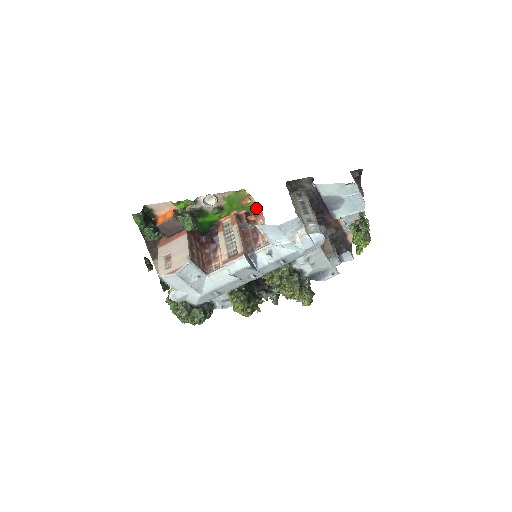
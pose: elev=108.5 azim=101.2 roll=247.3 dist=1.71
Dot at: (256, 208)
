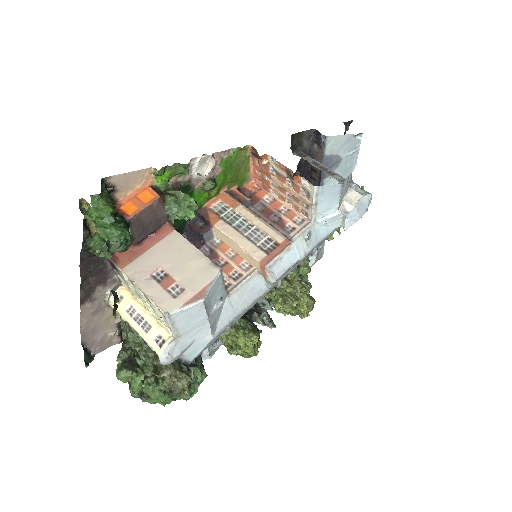
Dot at: (270, 173)
